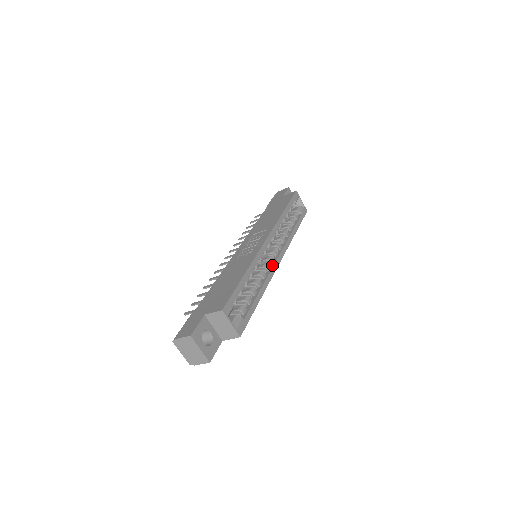
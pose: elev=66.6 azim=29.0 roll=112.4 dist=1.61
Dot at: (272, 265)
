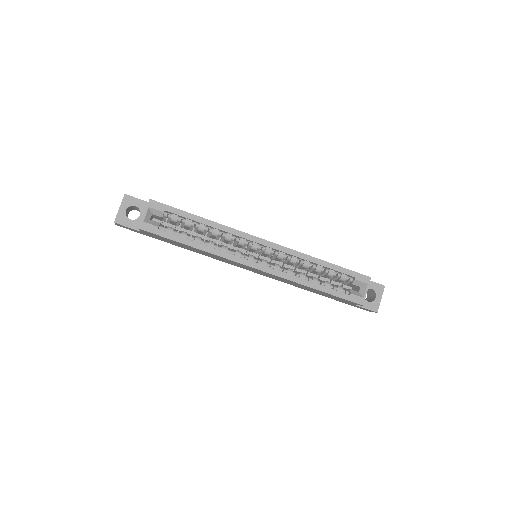
Dot at: (244, 258)
